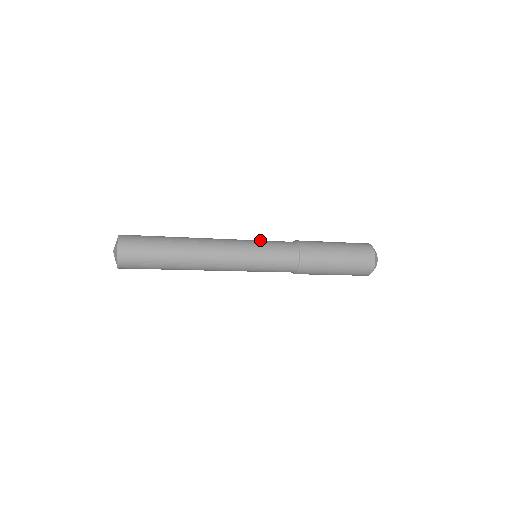
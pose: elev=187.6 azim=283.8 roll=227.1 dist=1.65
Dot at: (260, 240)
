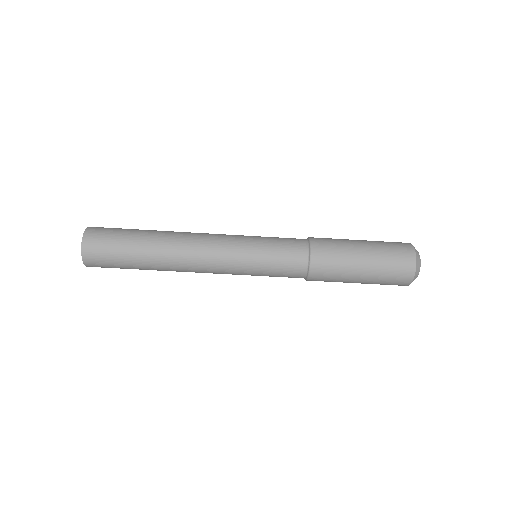
Dot at: occluded
